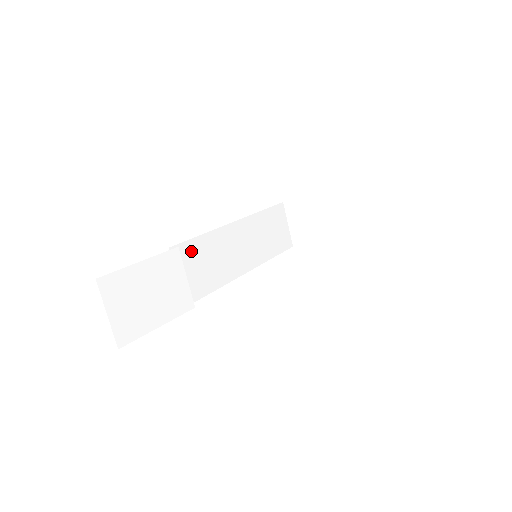
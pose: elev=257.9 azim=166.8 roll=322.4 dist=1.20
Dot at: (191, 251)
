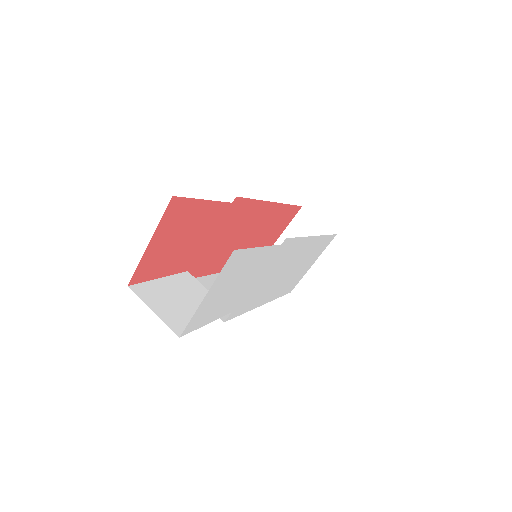
Dot at: occluded
